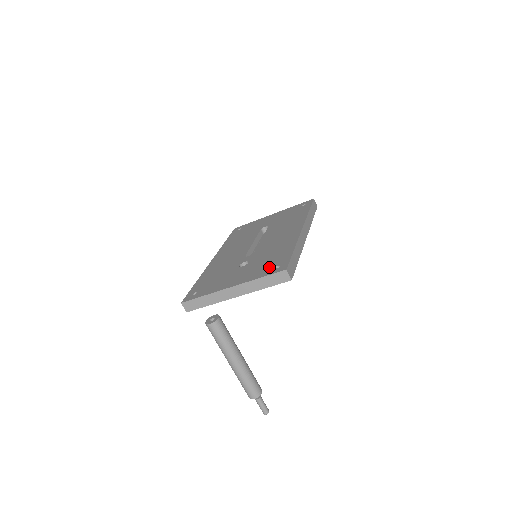
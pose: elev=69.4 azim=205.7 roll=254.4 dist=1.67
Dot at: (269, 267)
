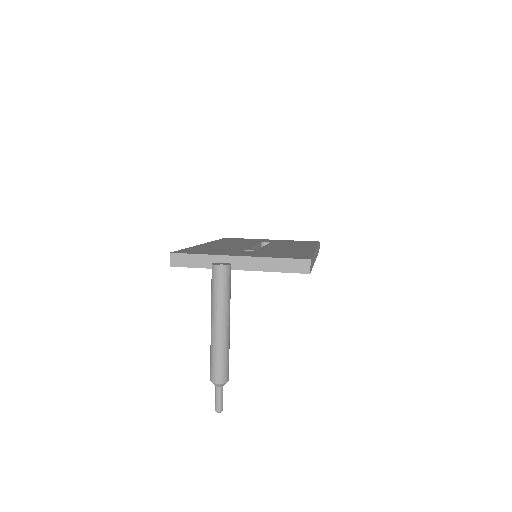
Dot at: (286, 255)
